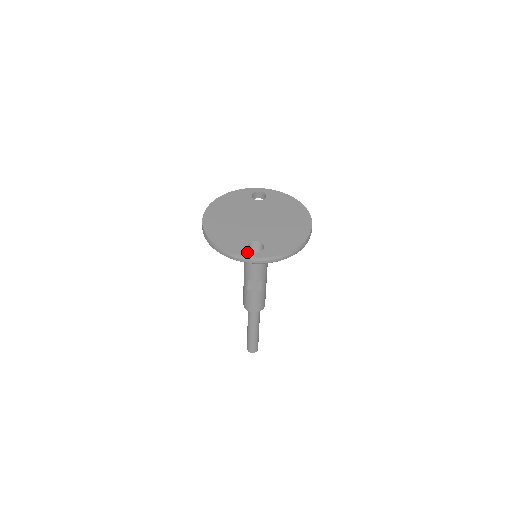
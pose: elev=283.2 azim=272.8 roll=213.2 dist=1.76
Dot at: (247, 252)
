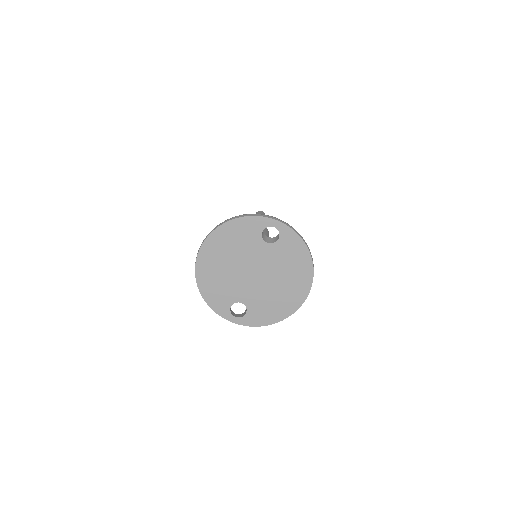
Dot at: (228, 315)
